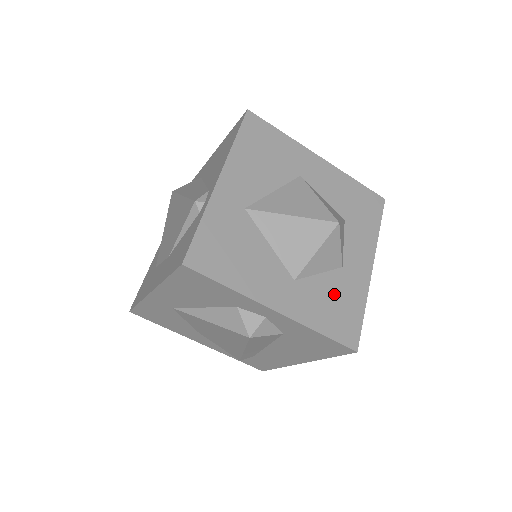
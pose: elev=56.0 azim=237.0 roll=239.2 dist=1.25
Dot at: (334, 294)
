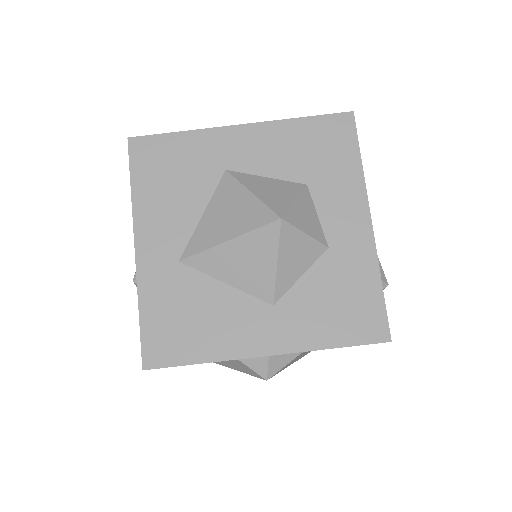
Dot at: (331, 289)
